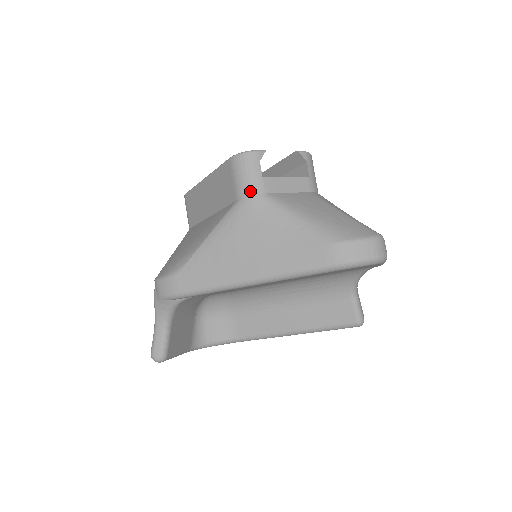
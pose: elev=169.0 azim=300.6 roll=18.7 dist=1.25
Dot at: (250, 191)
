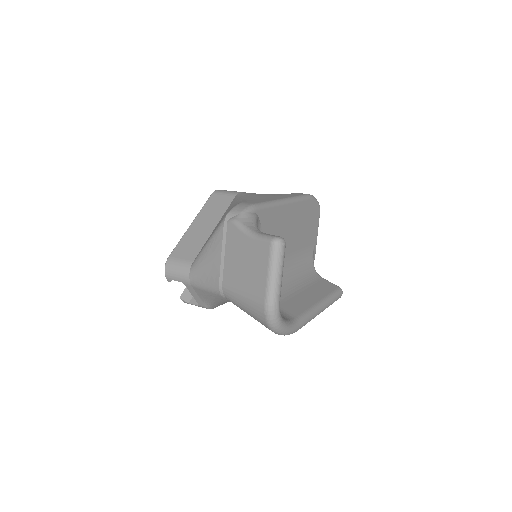
Dot at: occluded
